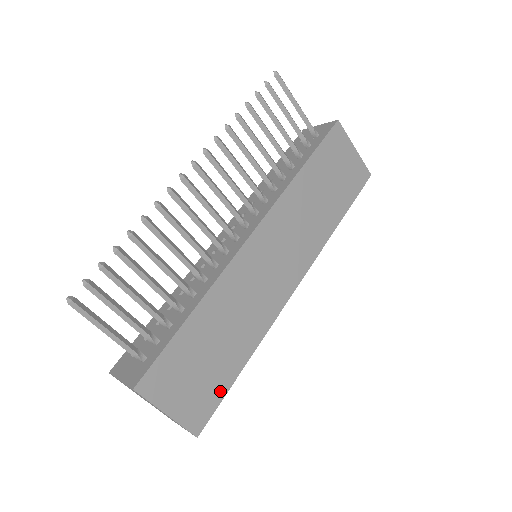
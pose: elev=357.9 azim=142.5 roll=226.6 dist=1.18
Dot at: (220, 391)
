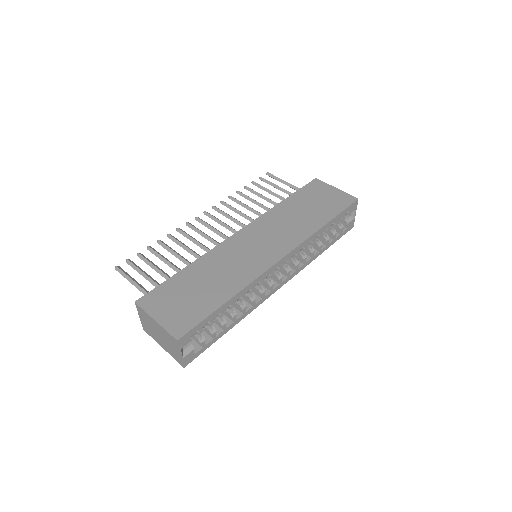
Dot at: (202, 314)
